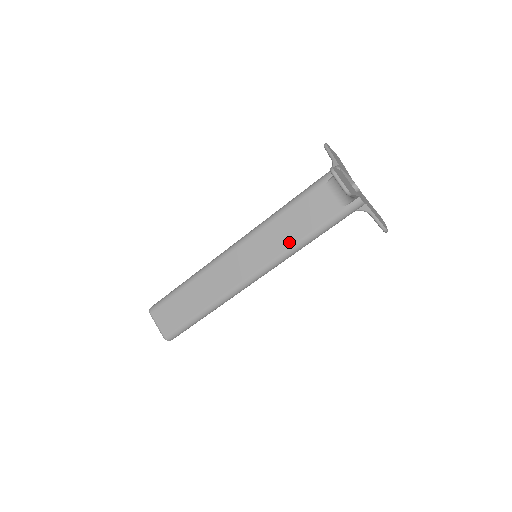
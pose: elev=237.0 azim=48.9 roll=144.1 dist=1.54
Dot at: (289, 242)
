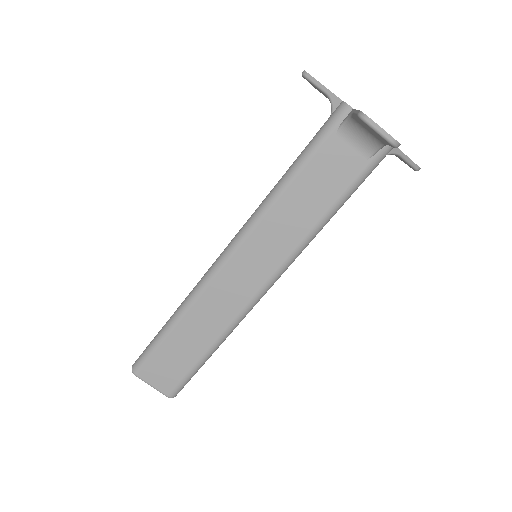
Dot at: (304, 228)
